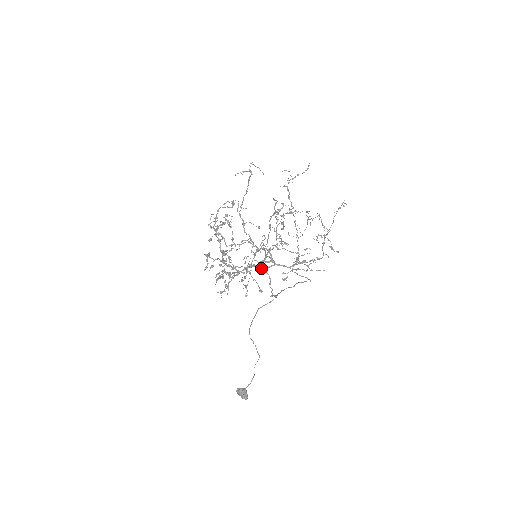
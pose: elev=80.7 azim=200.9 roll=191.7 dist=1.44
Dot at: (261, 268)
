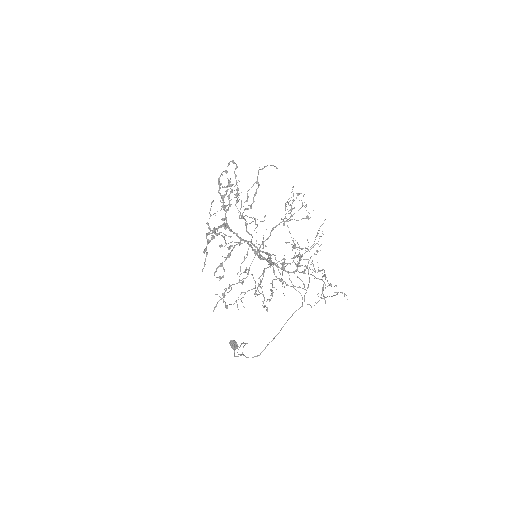
Dot at: occluded
